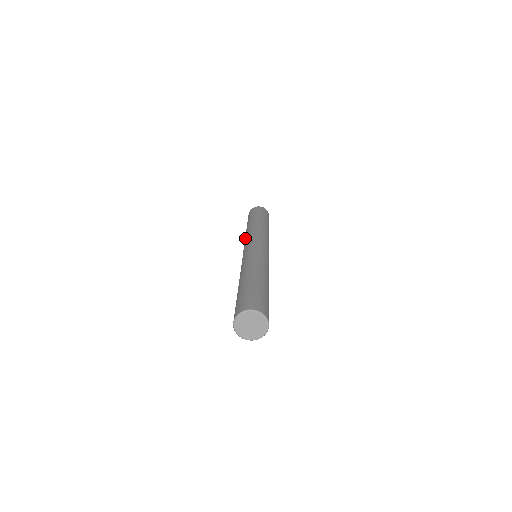
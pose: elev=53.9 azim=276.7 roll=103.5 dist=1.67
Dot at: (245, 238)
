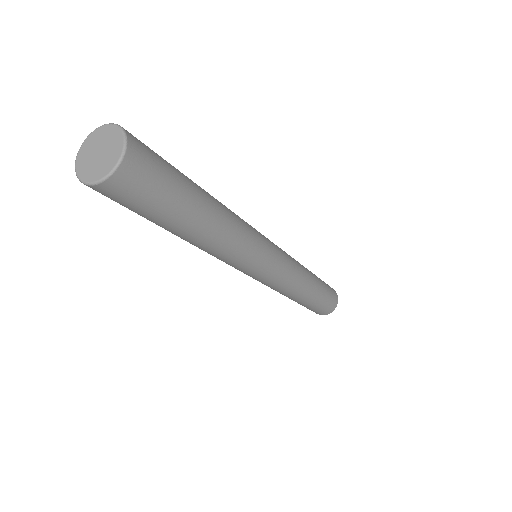
Dot at: occluded
